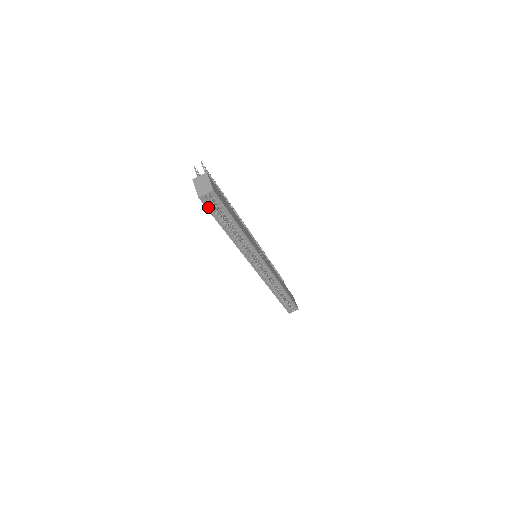
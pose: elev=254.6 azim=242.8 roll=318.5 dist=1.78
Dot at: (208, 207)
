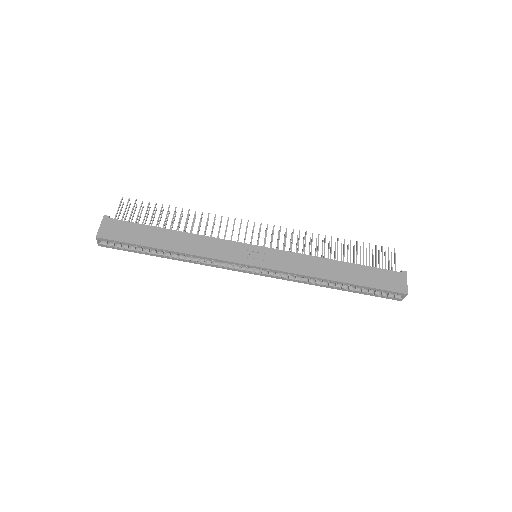
Dot at: (116, 248)
